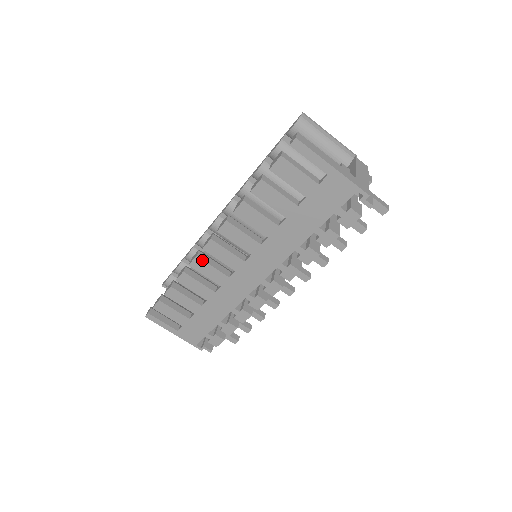
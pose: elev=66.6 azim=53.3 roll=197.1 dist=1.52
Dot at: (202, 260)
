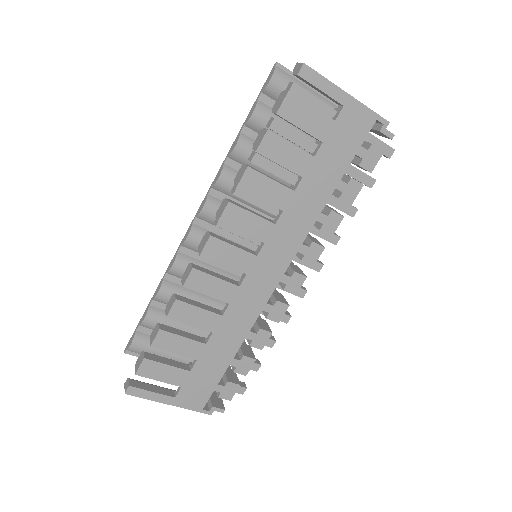
Dot at: (201, 272)
